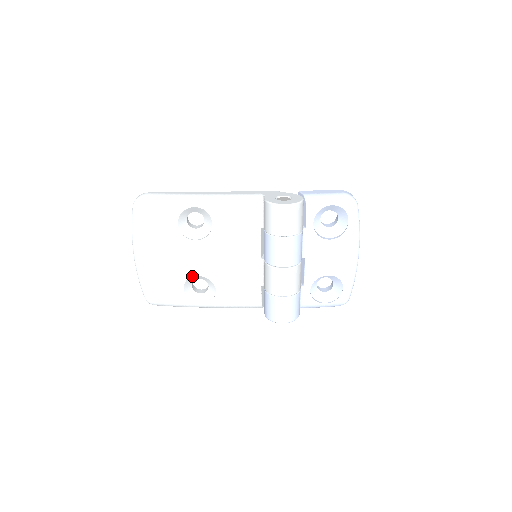
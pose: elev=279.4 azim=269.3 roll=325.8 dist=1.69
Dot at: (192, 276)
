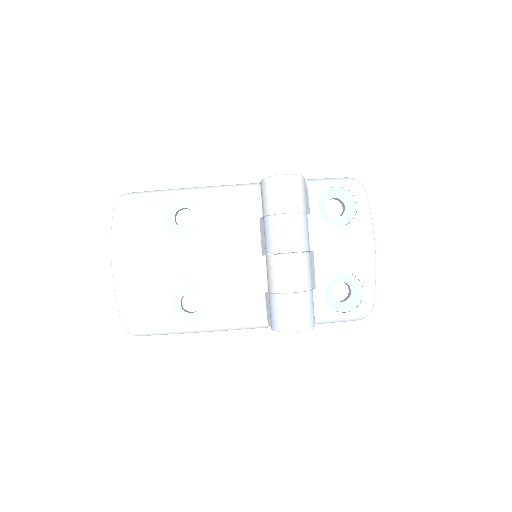
Dot at: (181, 285)
